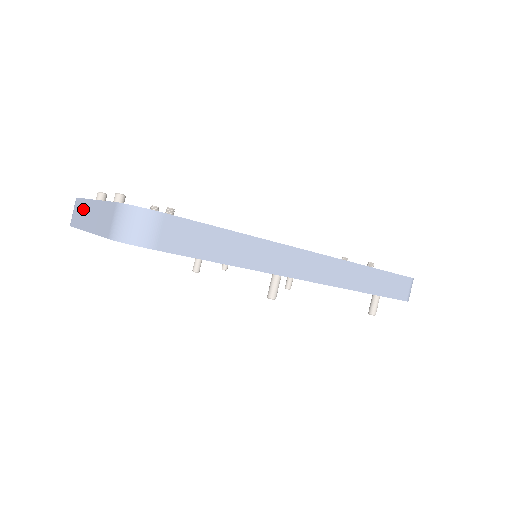
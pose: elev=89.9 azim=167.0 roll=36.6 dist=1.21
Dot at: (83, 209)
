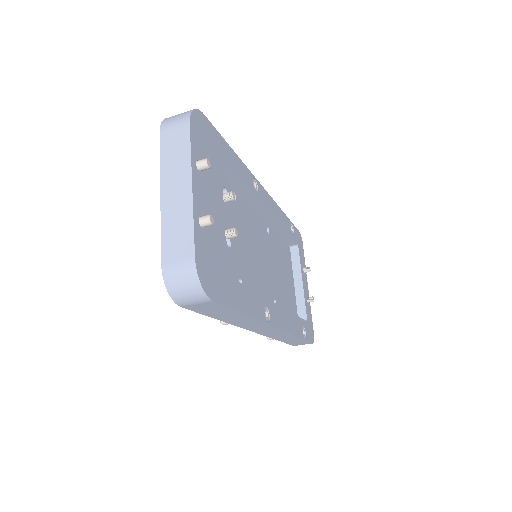
Dot at: (180, 160)
